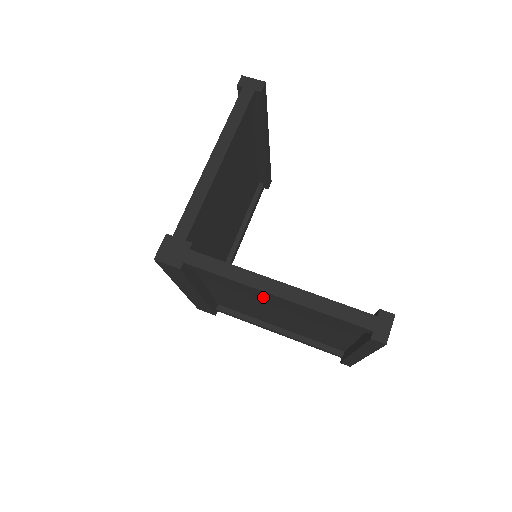
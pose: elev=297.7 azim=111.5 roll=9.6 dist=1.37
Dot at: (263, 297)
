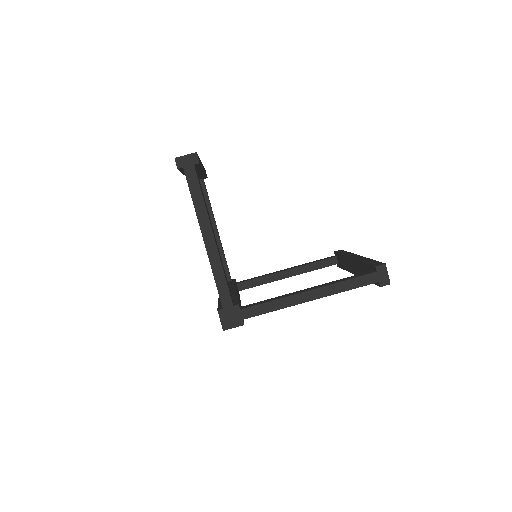
Dot at: occluded
